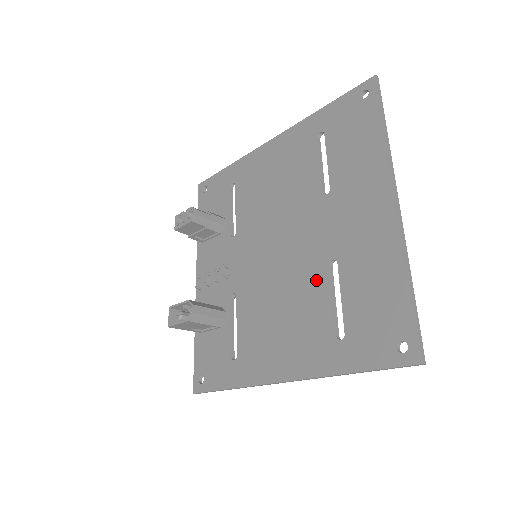
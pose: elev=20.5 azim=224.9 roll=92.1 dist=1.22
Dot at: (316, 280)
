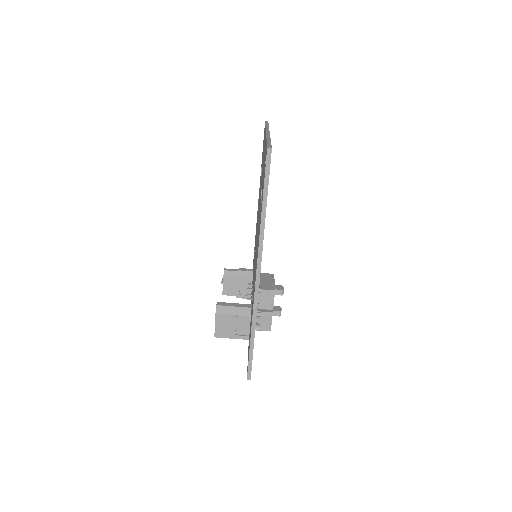
Dot at: occluded
